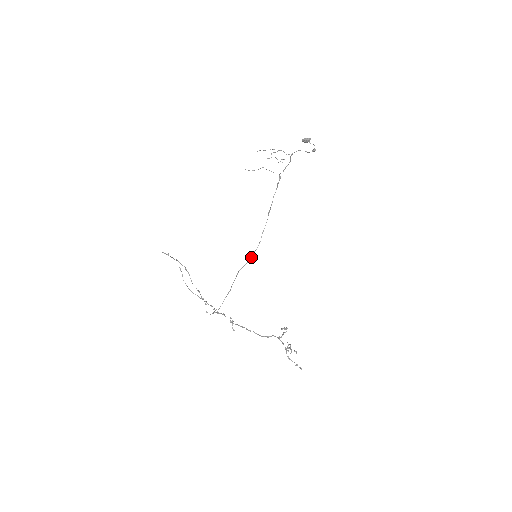
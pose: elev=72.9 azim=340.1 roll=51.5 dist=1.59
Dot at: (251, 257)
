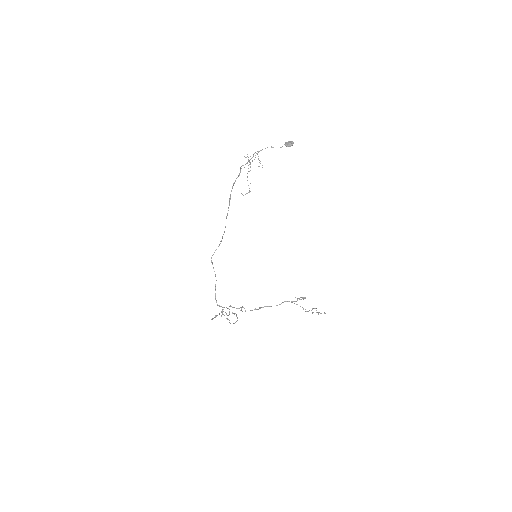
Dot at: occluded
